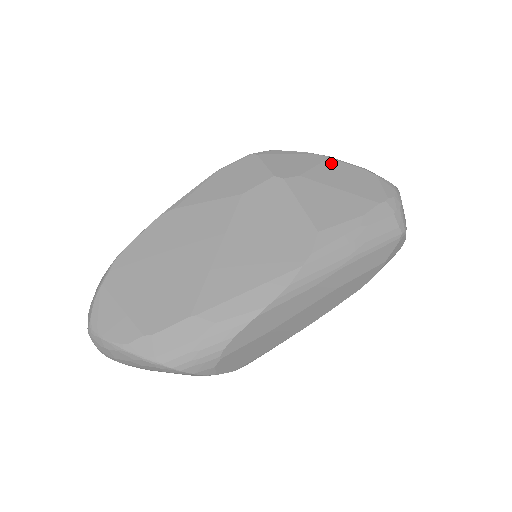
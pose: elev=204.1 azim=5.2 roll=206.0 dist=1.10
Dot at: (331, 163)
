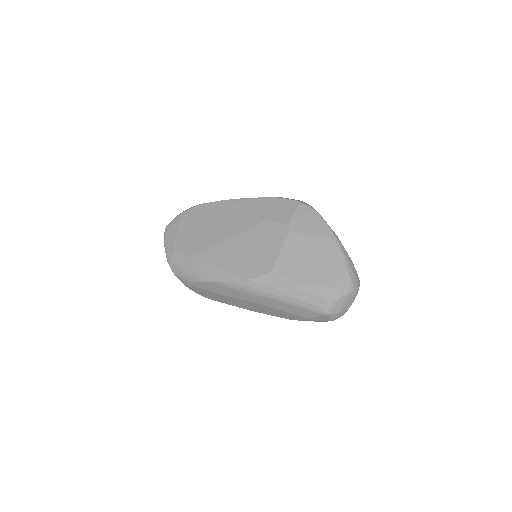
Dot at: (330, 242)
